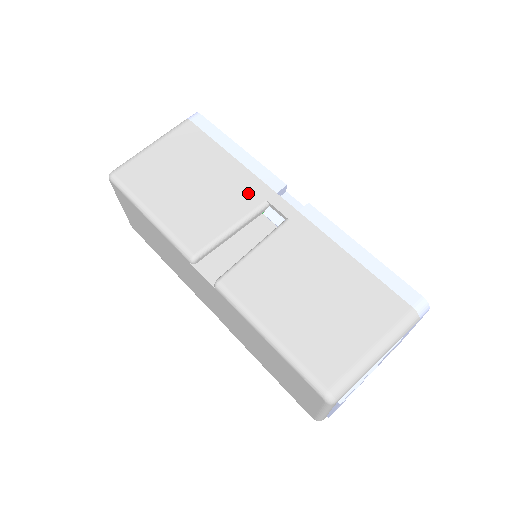
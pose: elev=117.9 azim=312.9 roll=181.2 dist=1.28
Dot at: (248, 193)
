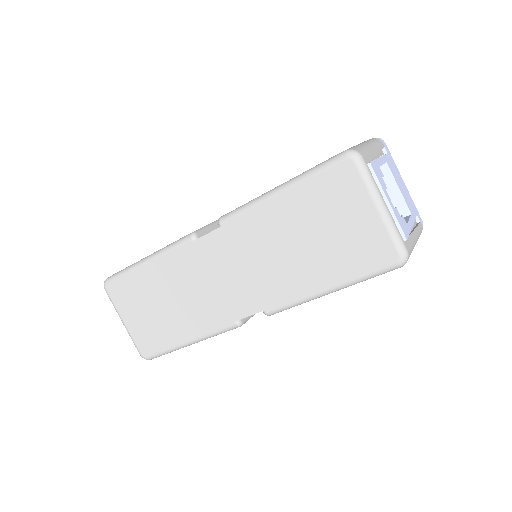
Dot at: occluded
